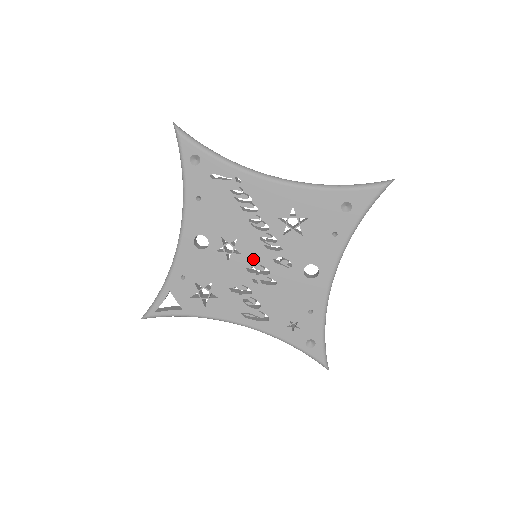
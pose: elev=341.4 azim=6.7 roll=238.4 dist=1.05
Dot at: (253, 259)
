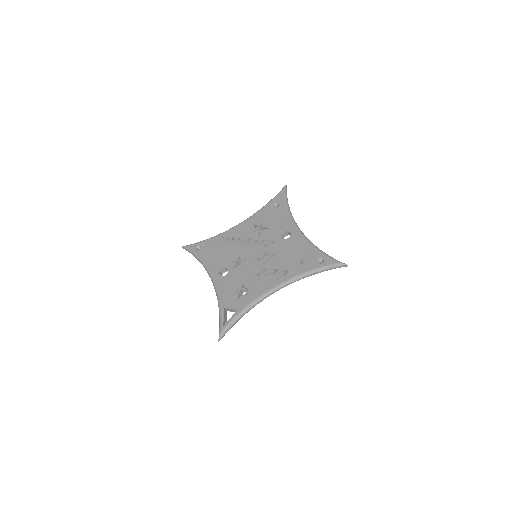
Dot at: (254, 256)
